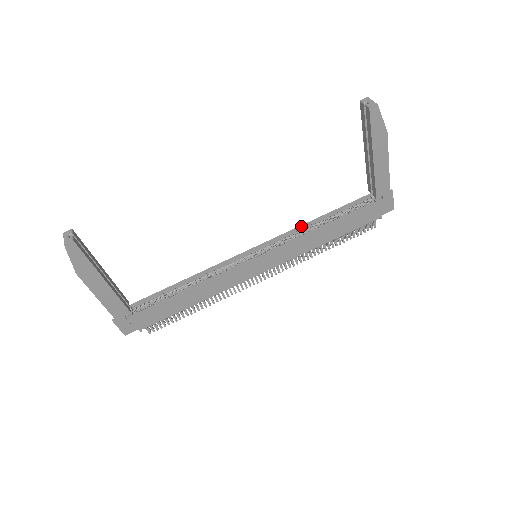
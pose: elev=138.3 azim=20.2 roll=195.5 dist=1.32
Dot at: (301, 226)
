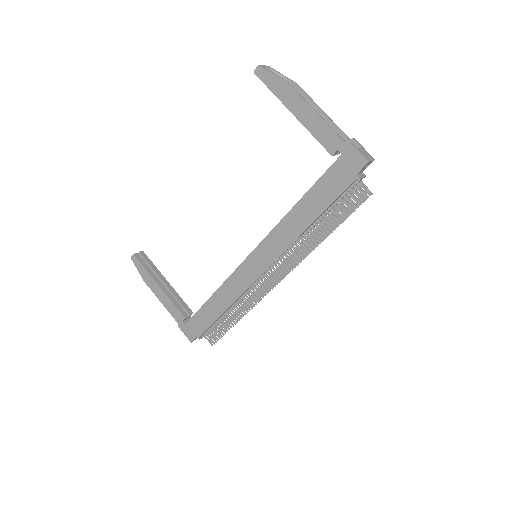
Dot at: occluded
